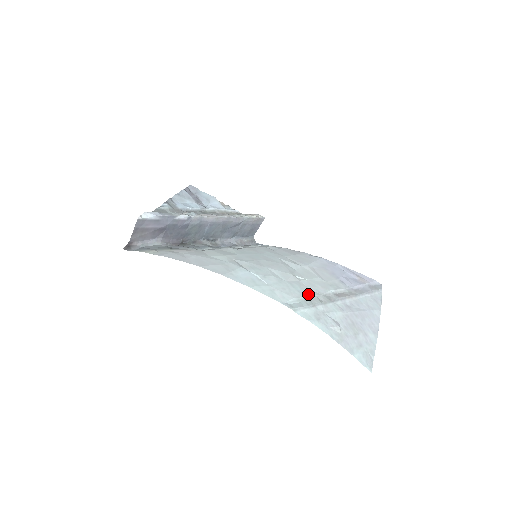
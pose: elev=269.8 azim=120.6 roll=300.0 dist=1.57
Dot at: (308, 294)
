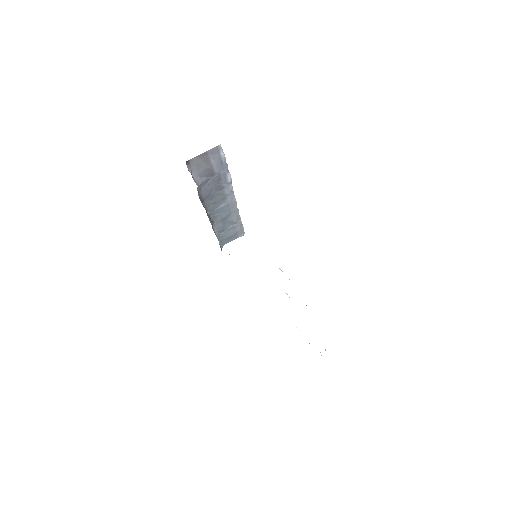
Dot at: occluded
